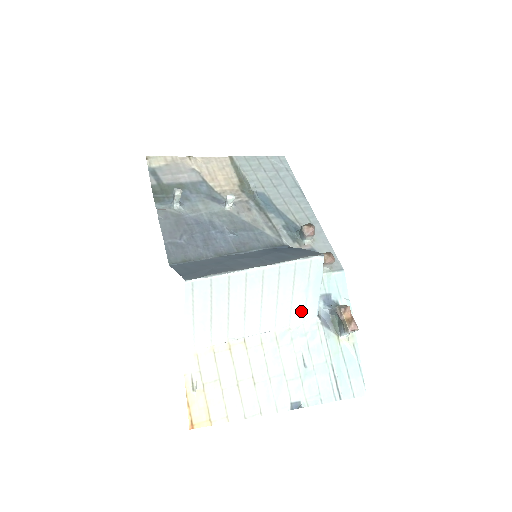
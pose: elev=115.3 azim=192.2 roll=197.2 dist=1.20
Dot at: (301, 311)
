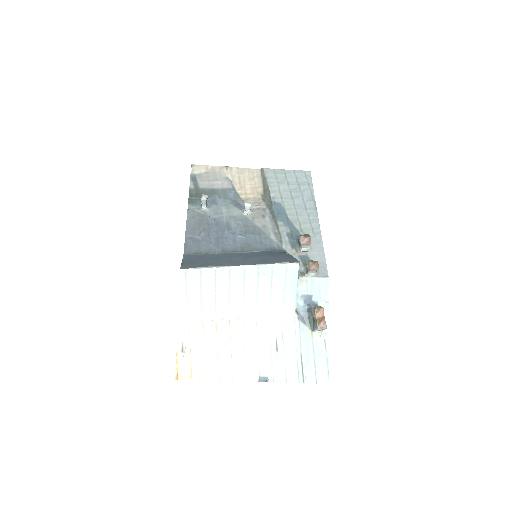
Dot at: (279, 305)
